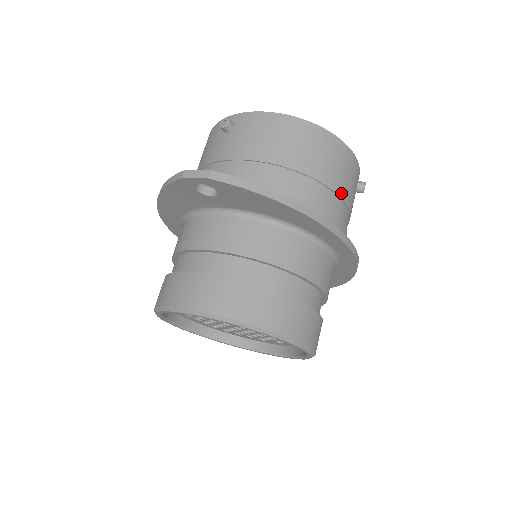
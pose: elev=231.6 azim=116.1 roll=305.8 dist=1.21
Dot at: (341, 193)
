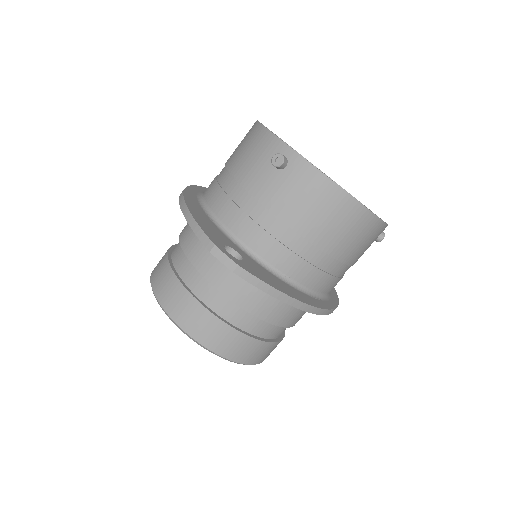
Dot at: (353, 262)
